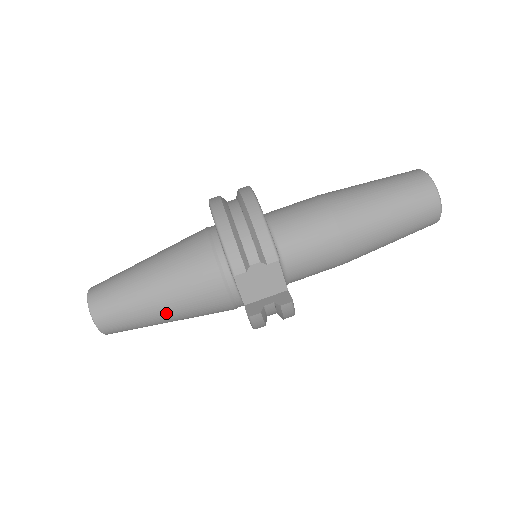
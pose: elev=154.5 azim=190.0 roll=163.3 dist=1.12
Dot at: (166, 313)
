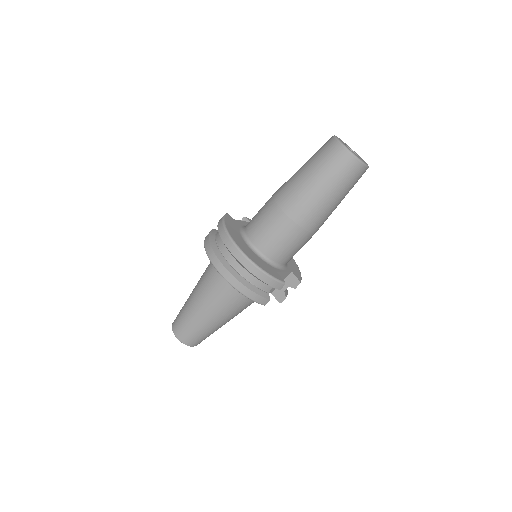
Dot at: occluded
